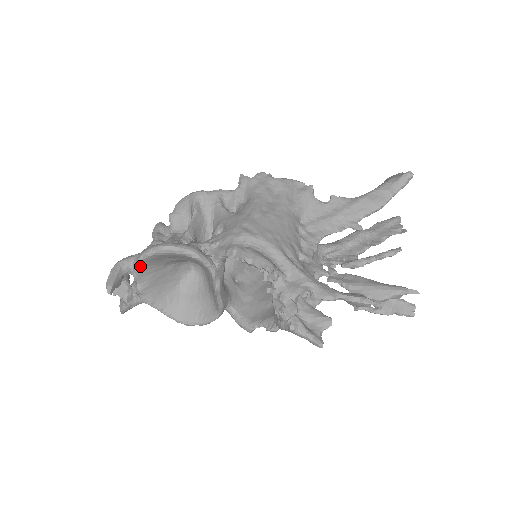
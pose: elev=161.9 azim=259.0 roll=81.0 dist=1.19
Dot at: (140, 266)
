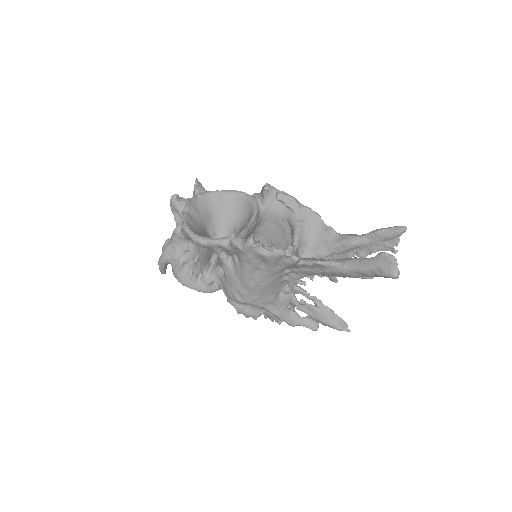
Dot at: occluded
